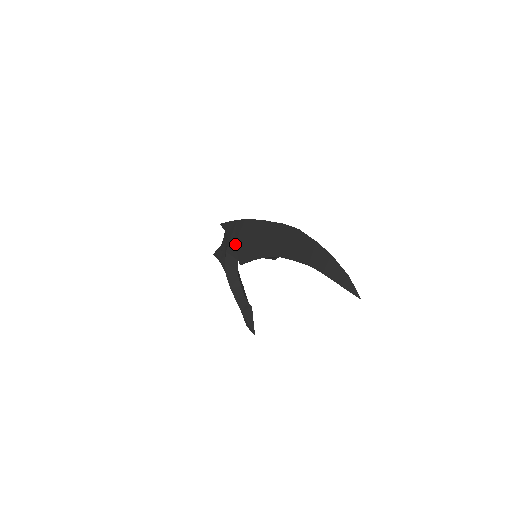
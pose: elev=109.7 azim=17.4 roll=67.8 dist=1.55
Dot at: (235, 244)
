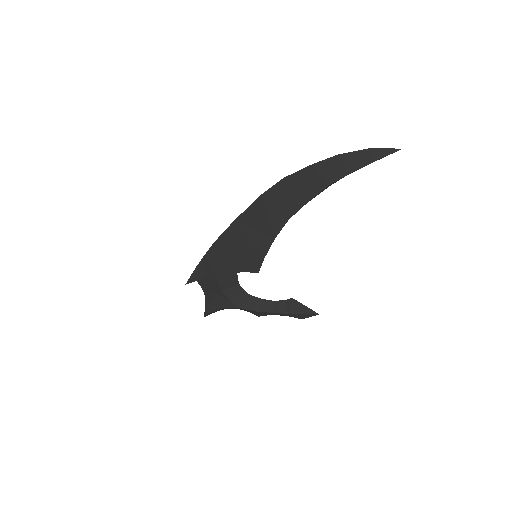
Dot at: (229, 270)
